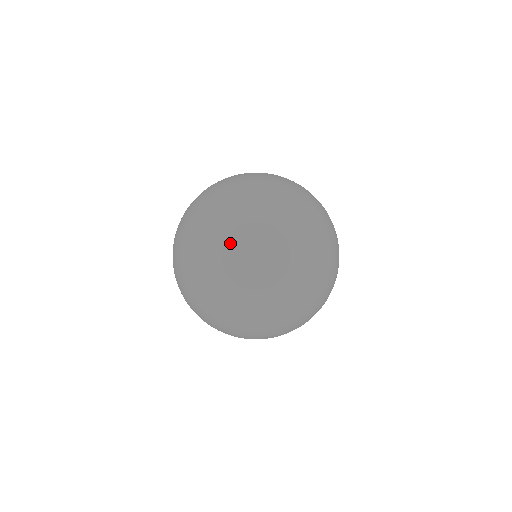
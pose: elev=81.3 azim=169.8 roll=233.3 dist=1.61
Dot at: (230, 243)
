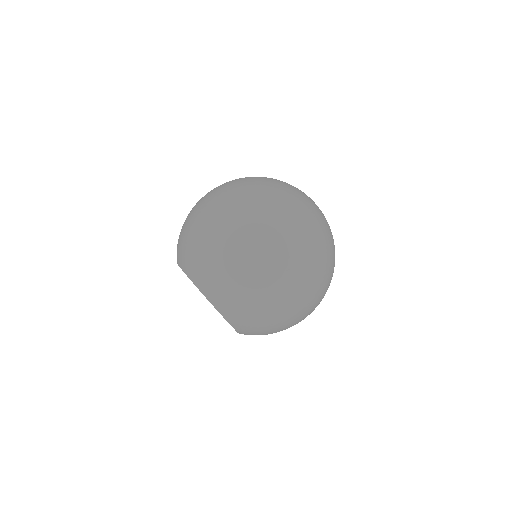
Dot at: (292, 238)
